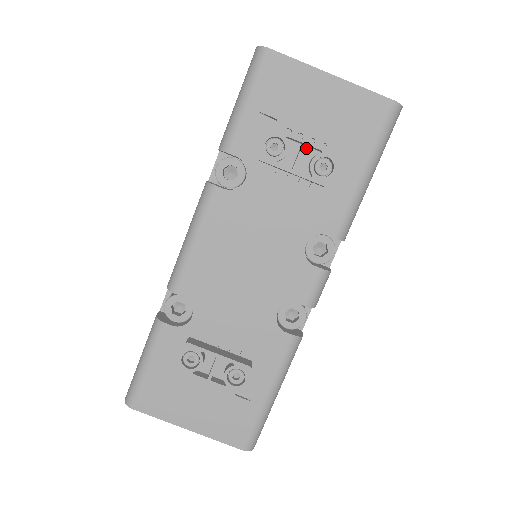
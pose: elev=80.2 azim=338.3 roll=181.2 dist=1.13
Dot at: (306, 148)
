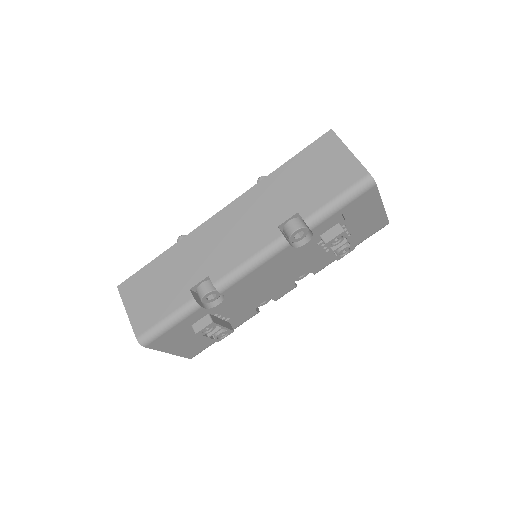
Dot at: occluded
